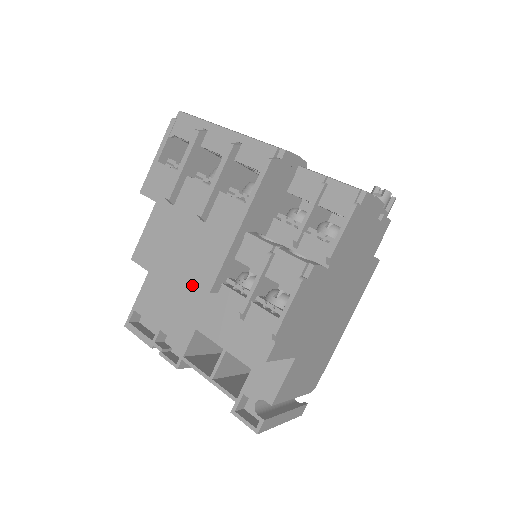
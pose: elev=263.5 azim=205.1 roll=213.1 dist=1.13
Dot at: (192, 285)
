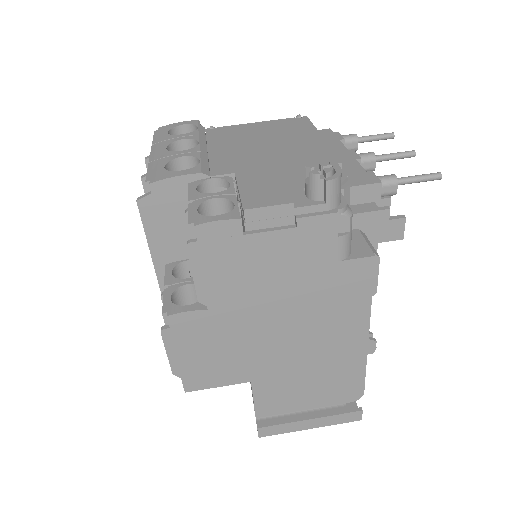
Dot at: occluded
